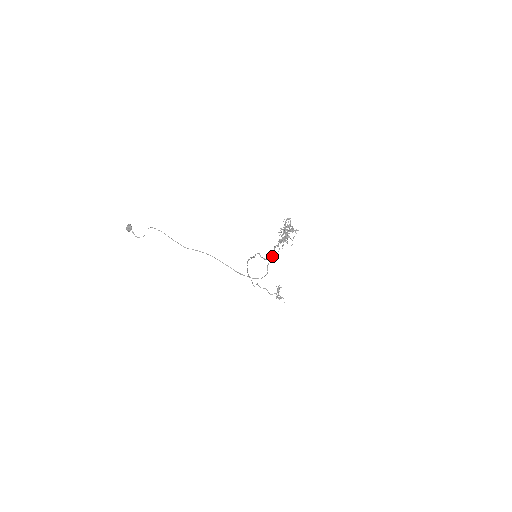
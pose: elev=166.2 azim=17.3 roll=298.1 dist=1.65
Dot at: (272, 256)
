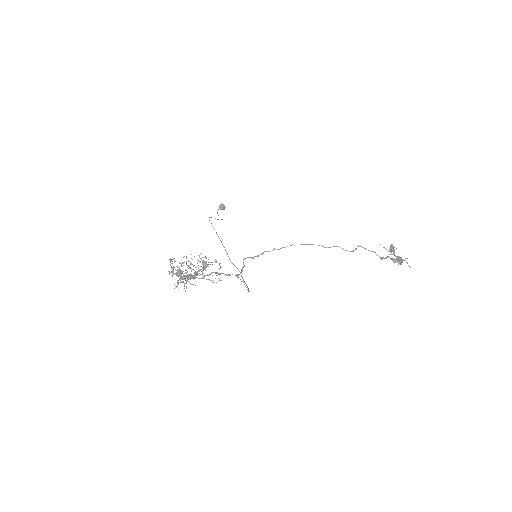
Dot at: occluded
